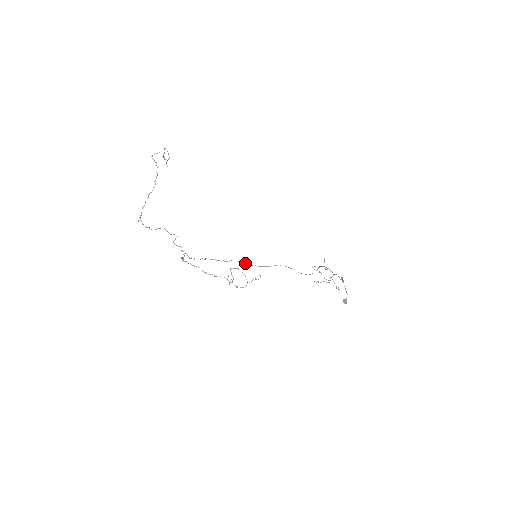
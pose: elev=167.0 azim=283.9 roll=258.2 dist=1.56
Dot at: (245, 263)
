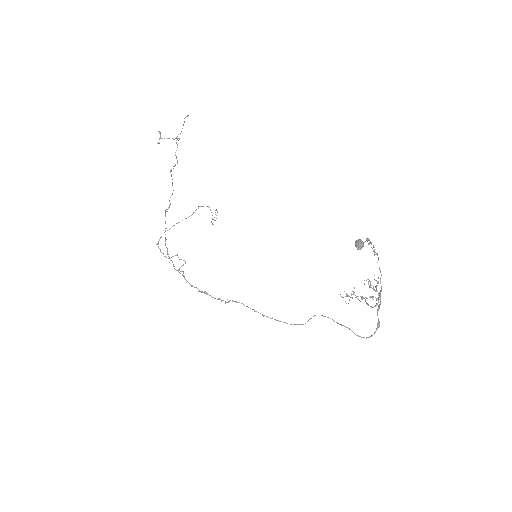
Dot at: (258, 312)
